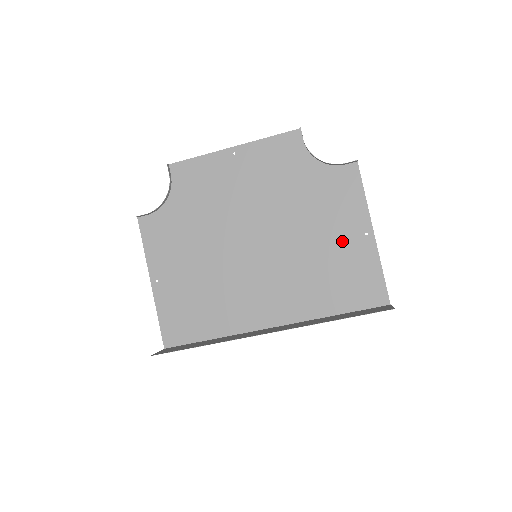
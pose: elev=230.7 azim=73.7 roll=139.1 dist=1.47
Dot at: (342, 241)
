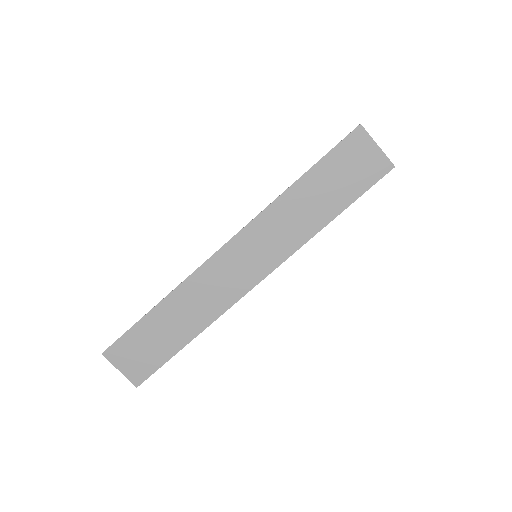
Dot at: occluded
